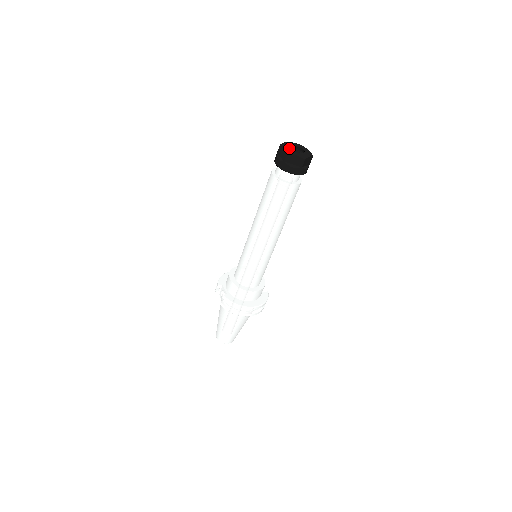
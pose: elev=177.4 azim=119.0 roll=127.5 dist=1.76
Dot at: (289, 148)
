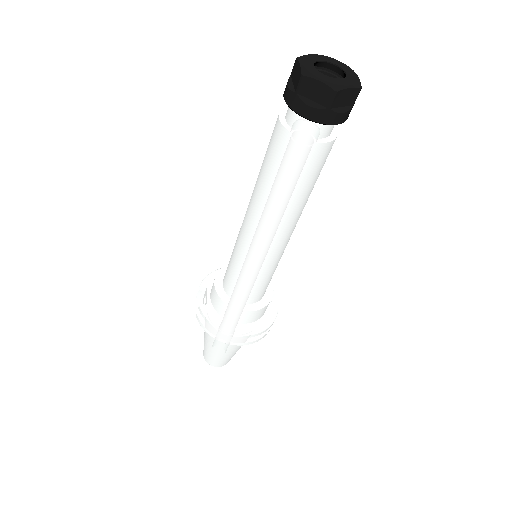
Dot at: (311, 65)
